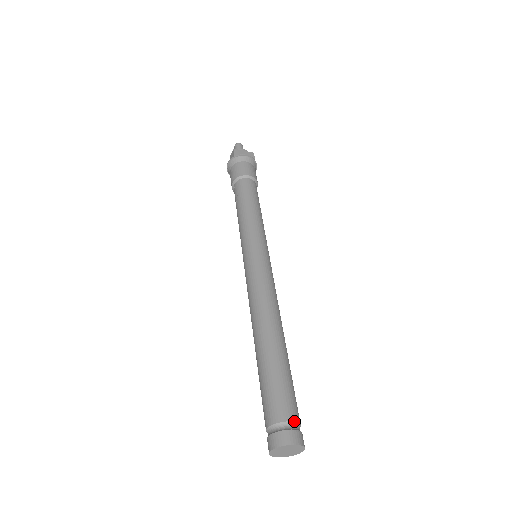
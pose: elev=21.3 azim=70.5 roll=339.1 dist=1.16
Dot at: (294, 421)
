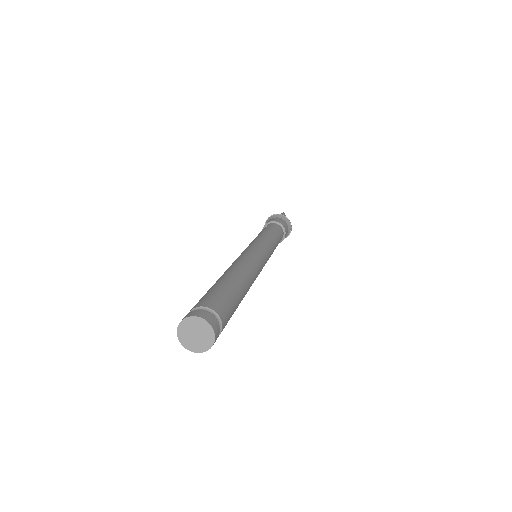
Dot at: (222, 322)
